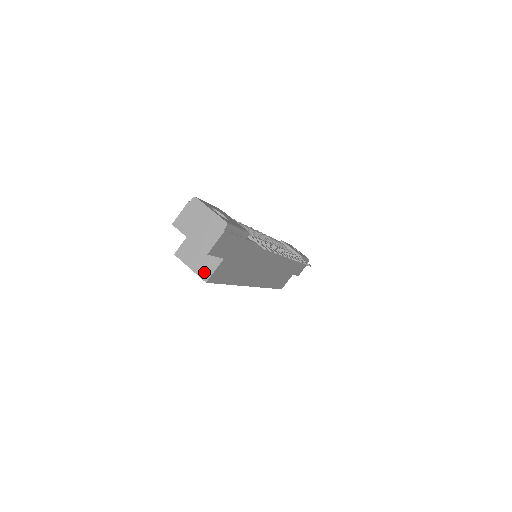
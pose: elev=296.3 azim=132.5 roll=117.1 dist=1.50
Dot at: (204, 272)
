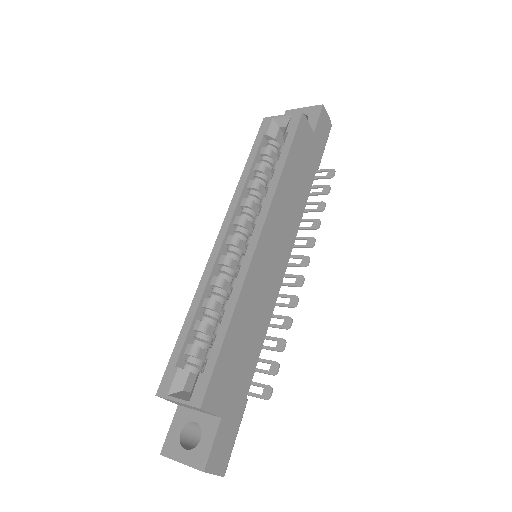
Dot at: occluded
